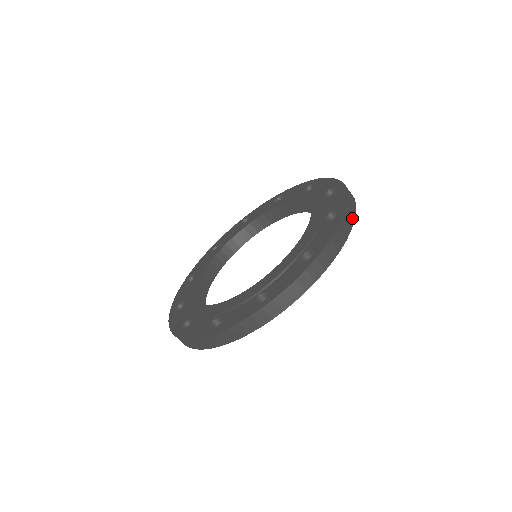
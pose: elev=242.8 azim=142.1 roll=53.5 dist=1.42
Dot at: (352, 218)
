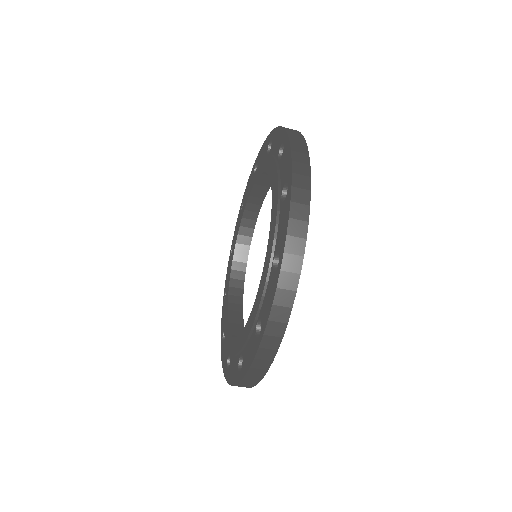
Dot at: (274, 346)
